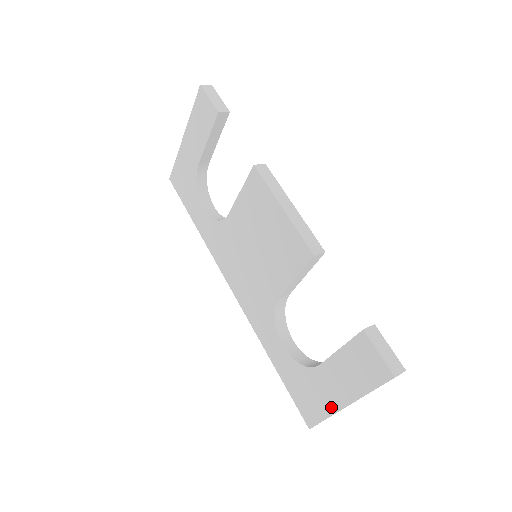
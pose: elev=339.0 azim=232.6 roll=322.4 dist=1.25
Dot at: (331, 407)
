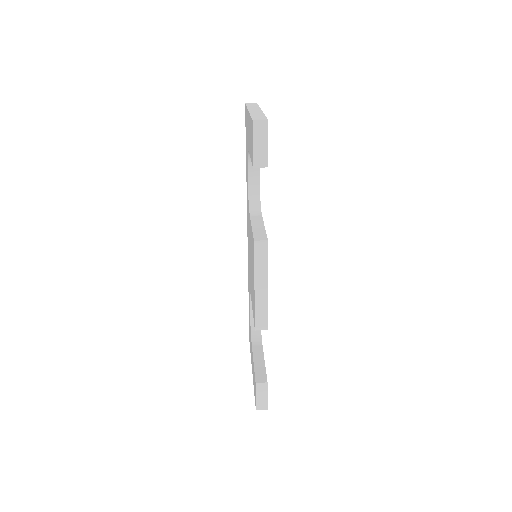
Dot at: (251, 359)
